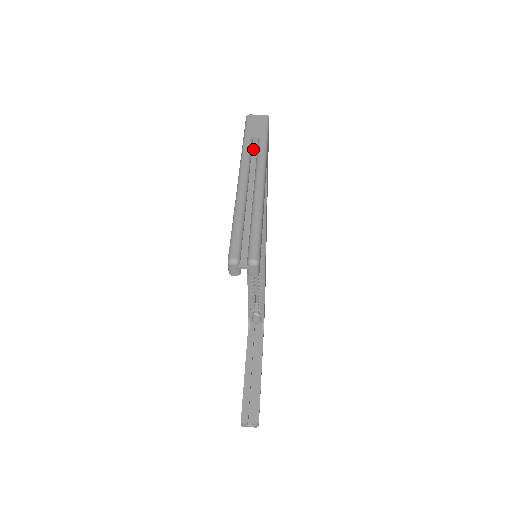
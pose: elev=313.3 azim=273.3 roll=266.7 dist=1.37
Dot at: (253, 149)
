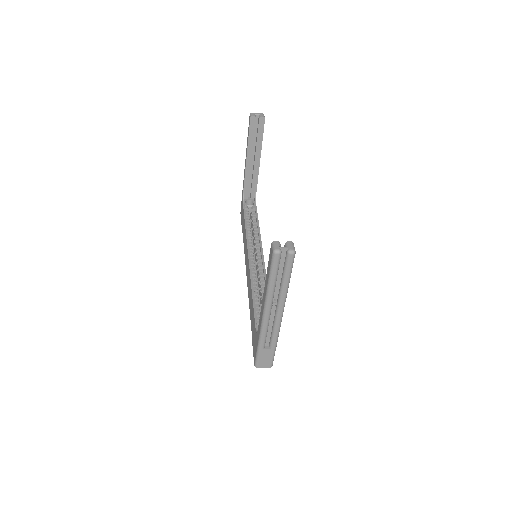
Dot at: occluded
